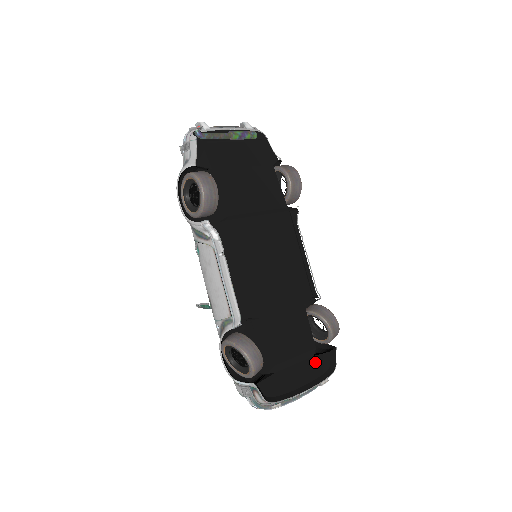
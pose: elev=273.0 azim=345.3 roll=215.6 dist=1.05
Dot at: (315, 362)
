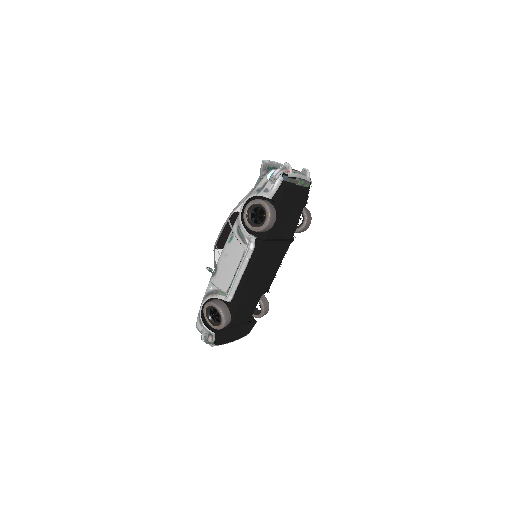
Dot at: (243, 327)
